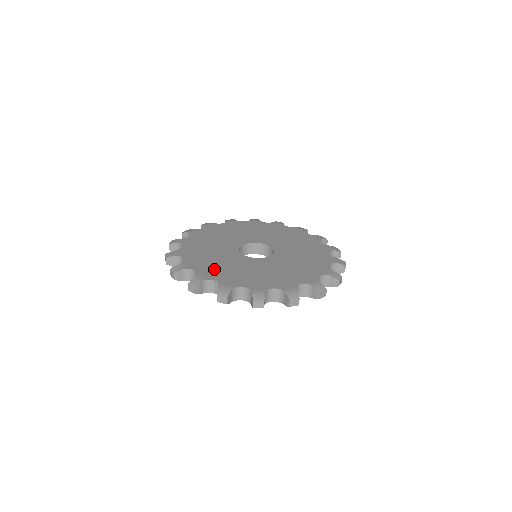
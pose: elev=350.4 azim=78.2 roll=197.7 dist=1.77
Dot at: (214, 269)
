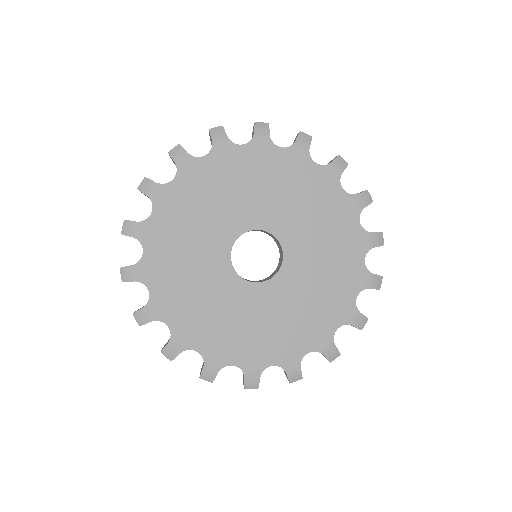
Dot at: (194, 321)
